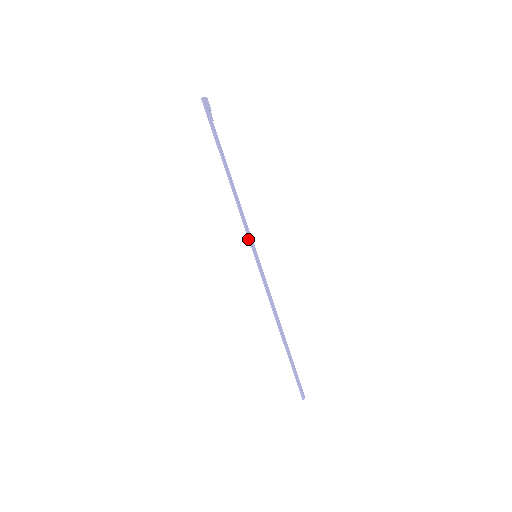
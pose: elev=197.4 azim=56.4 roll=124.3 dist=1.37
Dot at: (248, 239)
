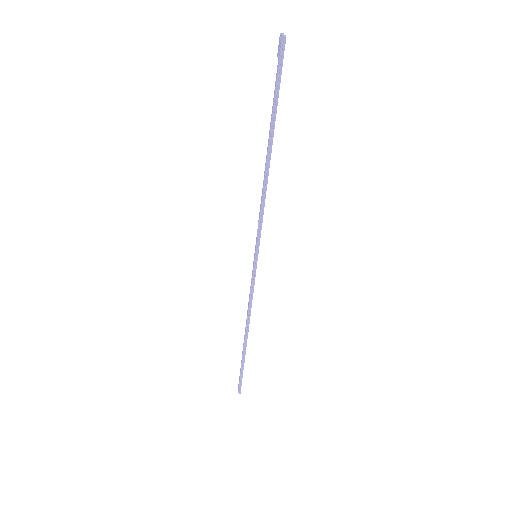
Dot at: (258, 238)
